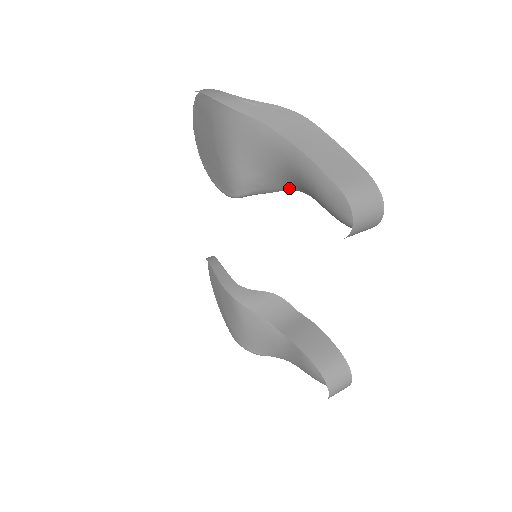
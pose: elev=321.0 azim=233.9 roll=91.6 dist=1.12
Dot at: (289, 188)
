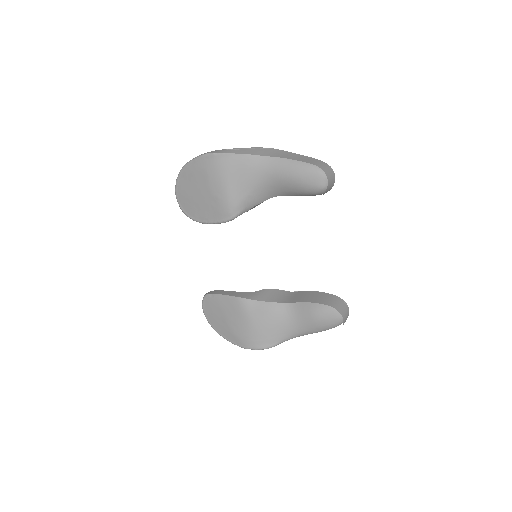
Dot at: (267, 198)
